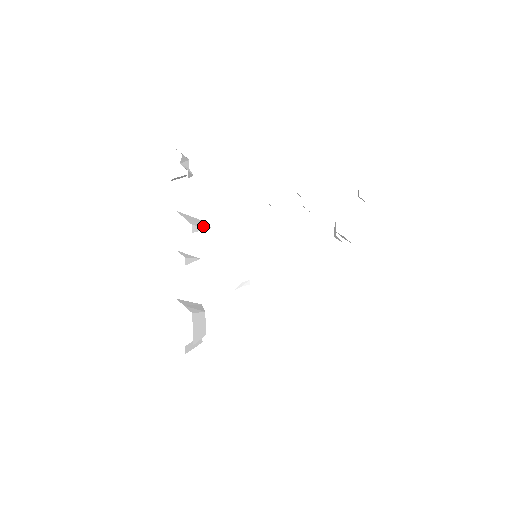
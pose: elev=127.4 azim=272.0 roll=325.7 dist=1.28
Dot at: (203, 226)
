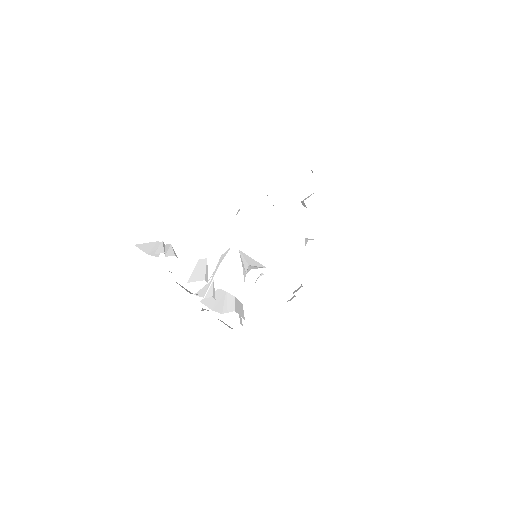
Dot at: (205, 267)
